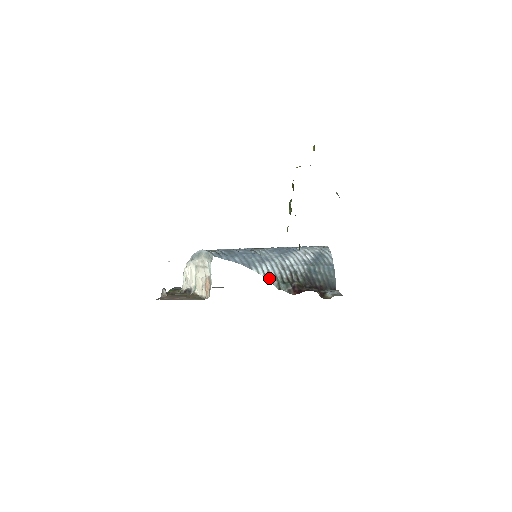
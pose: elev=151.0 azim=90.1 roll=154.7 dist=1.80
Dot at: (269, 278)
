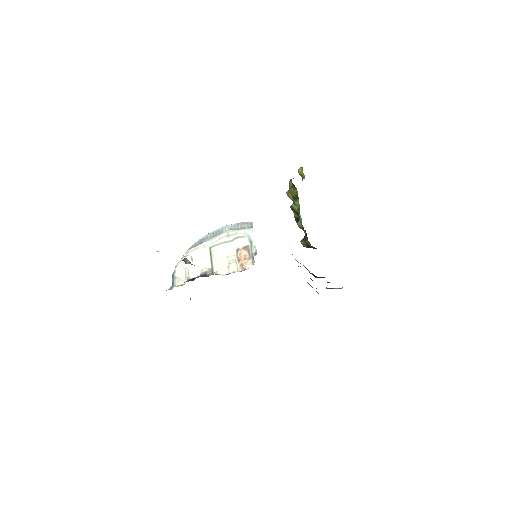
Dot at: occluded
